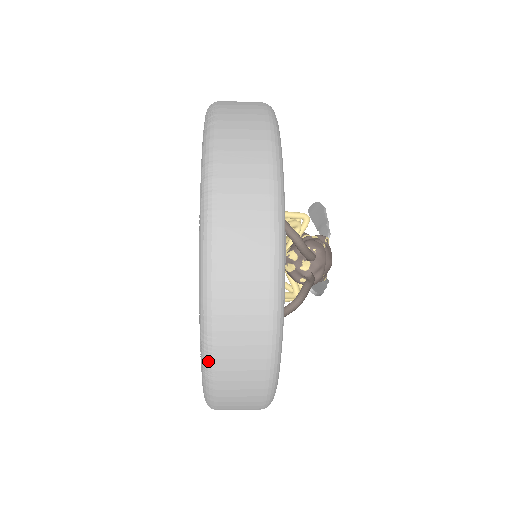
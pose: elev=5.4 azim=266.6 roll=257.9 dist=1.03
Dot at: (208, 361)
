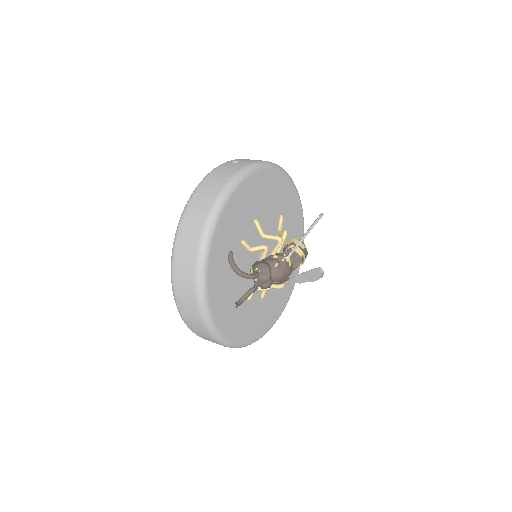
Dot at: (186, 324)
